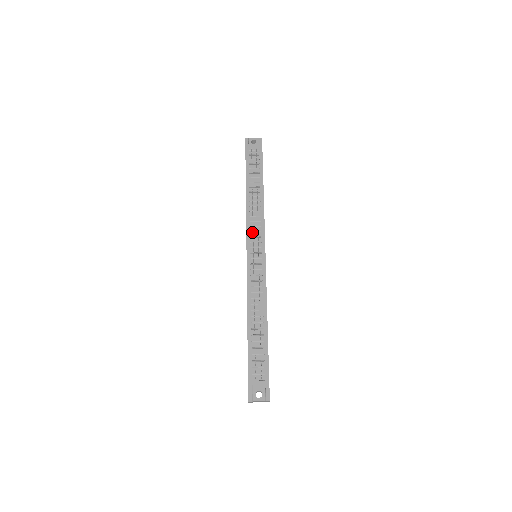
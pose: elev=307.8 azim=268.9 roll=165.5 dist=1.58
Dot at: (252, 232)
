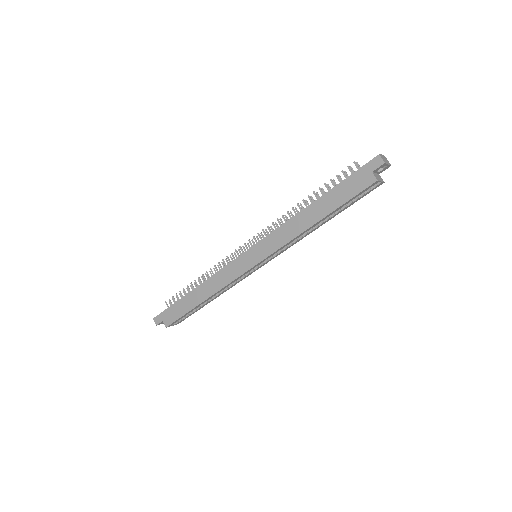
Dot at: occluded
